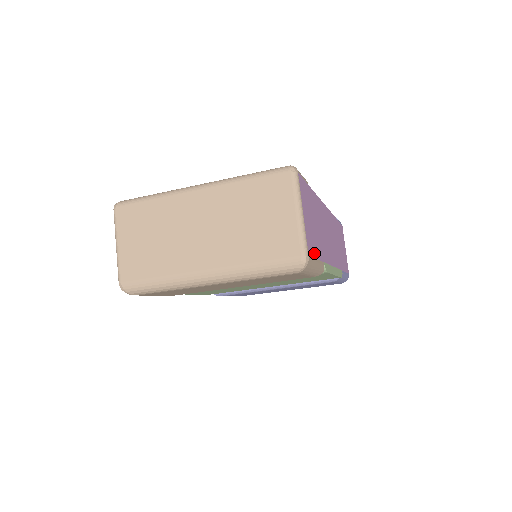
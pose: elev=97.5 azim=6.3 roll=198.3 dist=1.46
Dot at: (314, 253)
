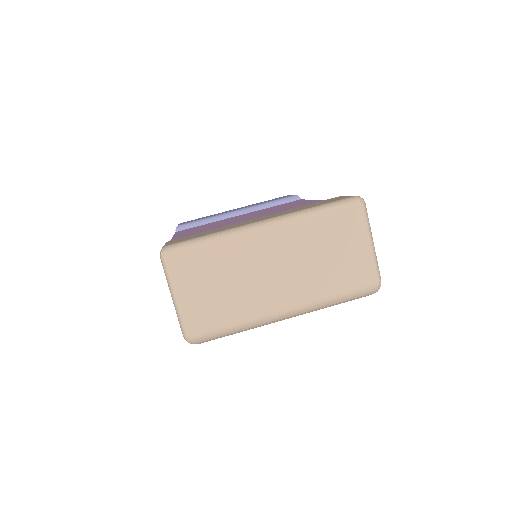
Dot at: occluded
